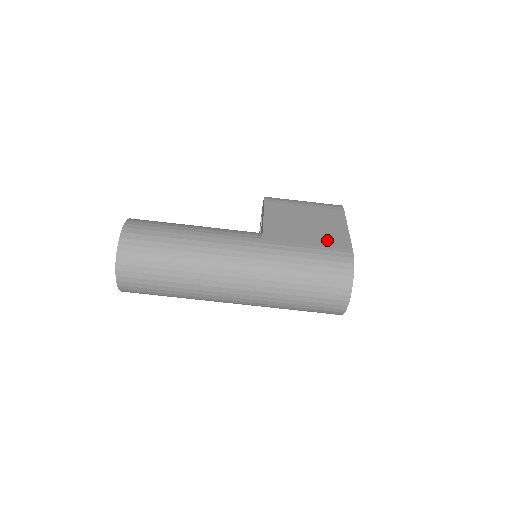
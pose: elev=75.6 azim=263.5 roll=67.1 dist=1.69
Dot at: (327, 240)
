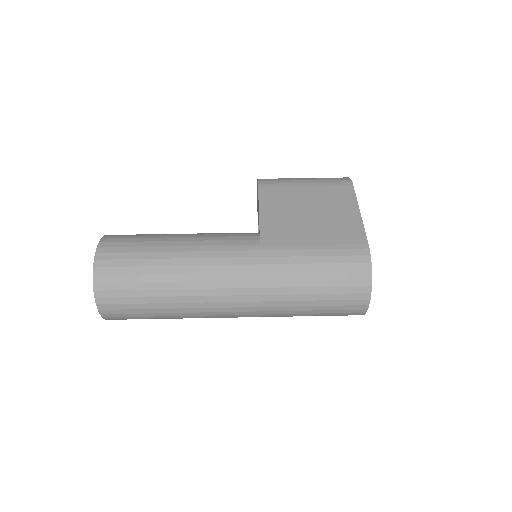
Dot at: (337, 234)
